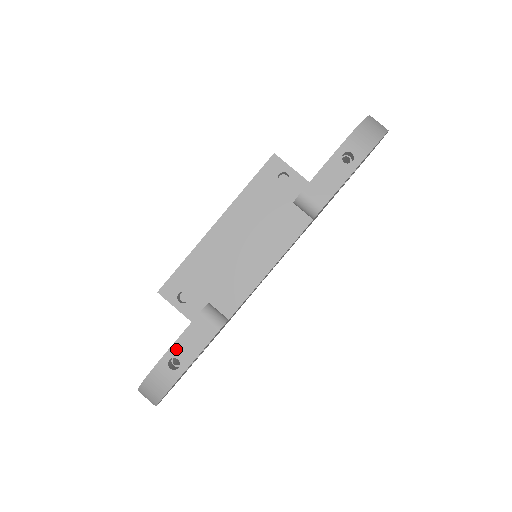
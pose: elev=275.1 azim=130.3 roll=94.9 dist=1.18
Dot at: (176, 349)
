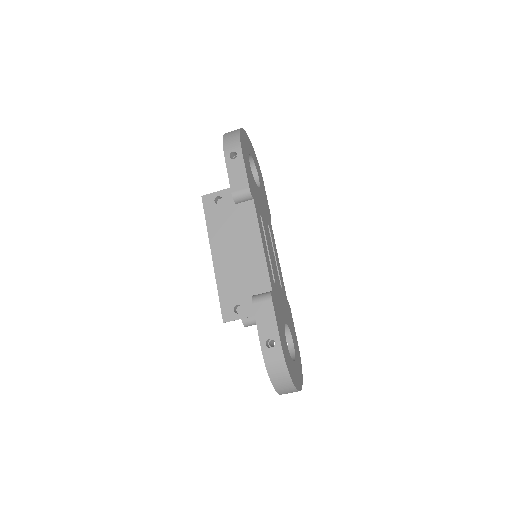
Dot at: (263, 335)
